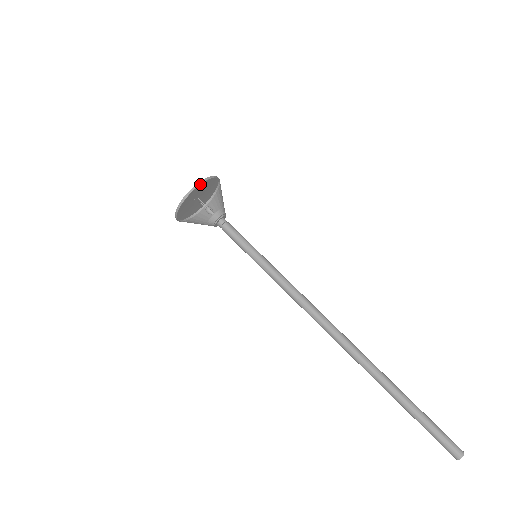
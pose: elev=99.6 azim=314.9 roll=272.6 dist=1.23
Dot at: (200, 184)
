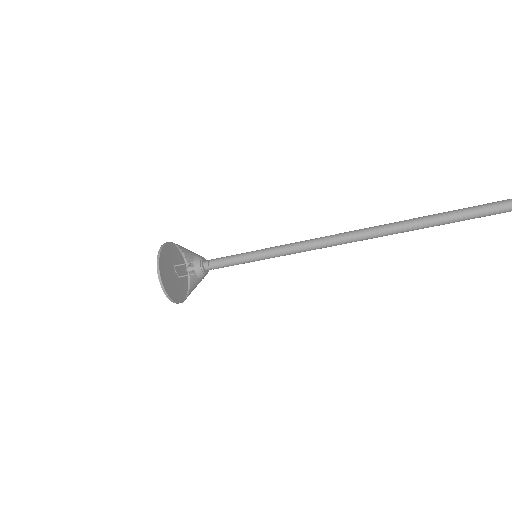
Dot at: (167, 243)
